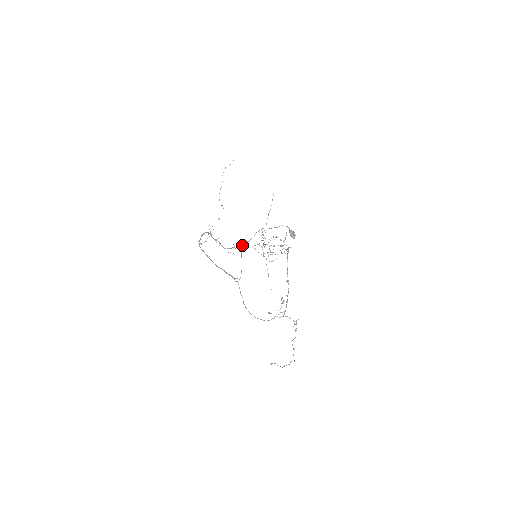
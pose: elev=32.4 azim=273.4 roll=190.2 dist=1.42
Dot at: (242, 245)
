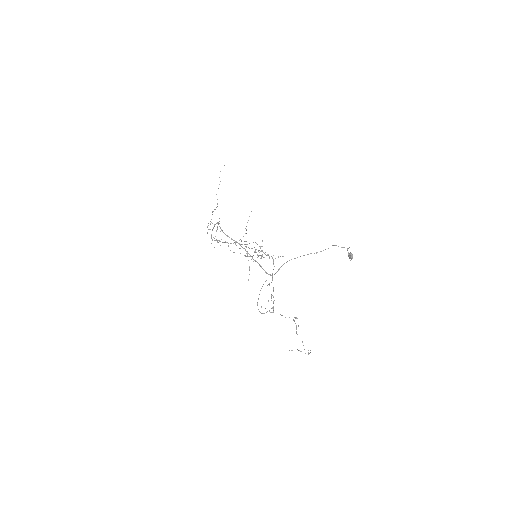
Dot at: (216, 239)
